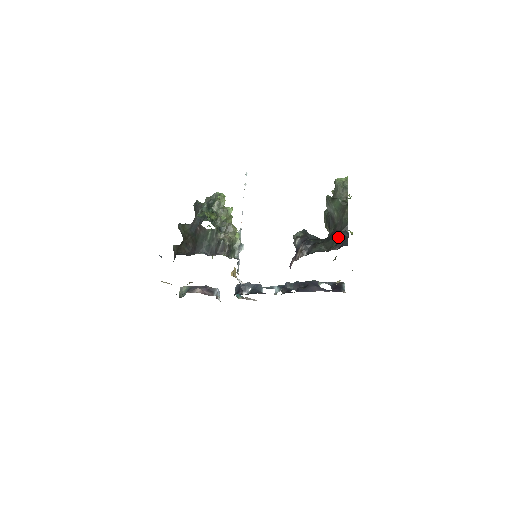
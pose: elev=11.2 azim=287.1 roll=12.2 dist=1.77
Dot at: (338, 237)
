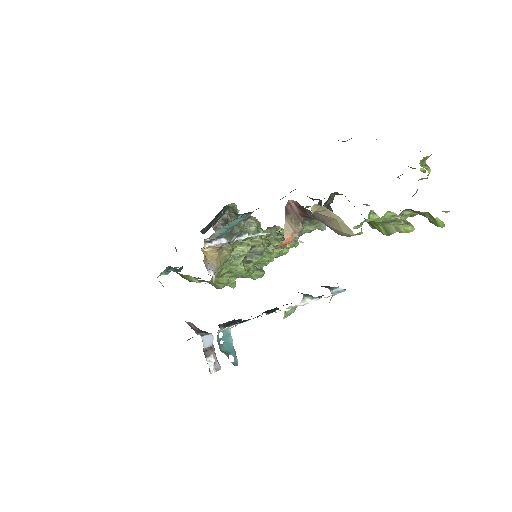
Dot at: occluded
